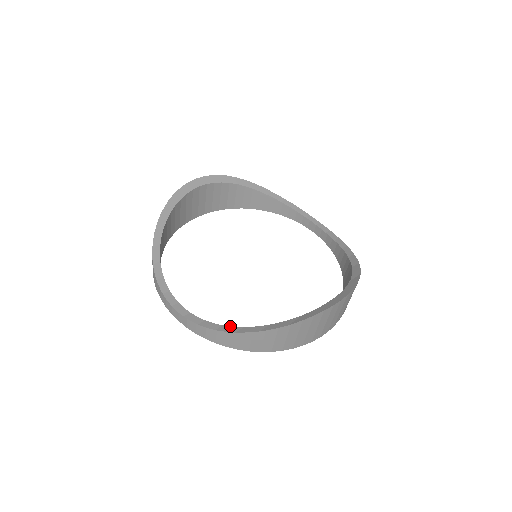
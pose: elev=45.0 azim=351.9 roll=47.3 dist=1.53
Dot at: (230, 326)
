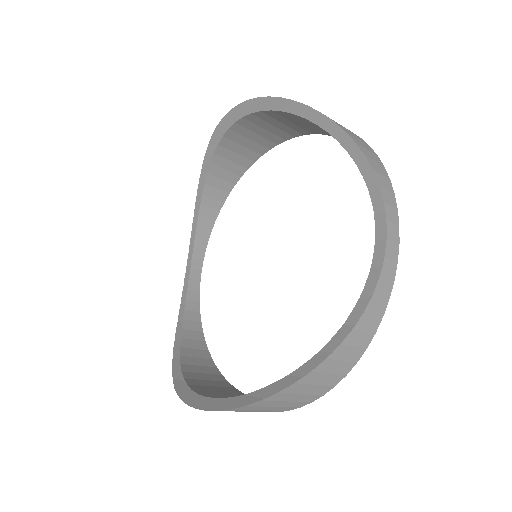
Dot at: (181, 328)
